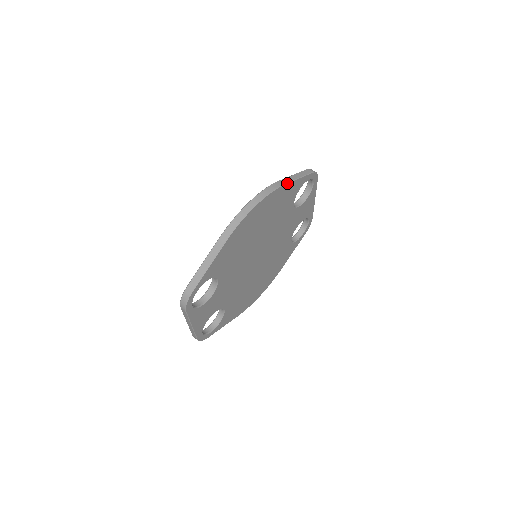
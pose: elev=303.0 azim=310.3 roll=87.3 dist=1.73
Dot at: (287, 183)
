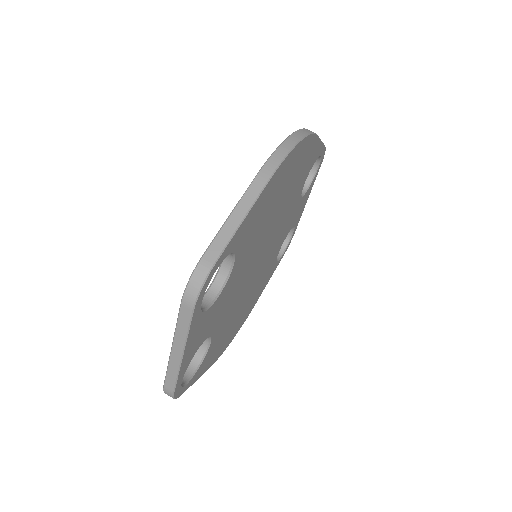
Dot at: (318, 136)
